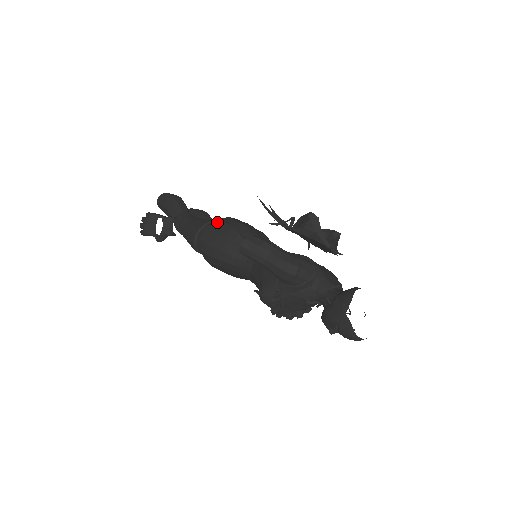
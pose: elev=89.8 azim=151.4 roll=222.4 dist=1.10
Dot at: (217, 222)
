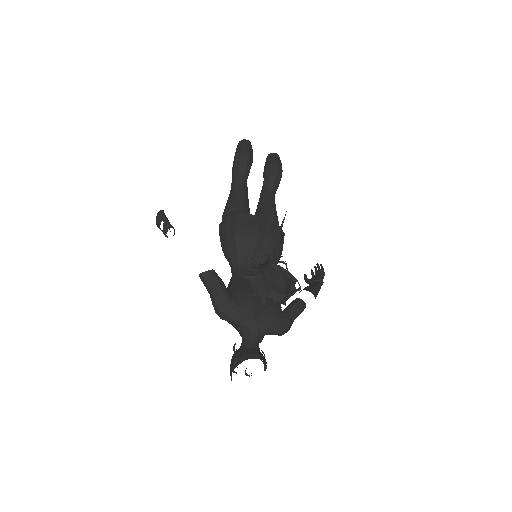
Dot at: (232, 217)
